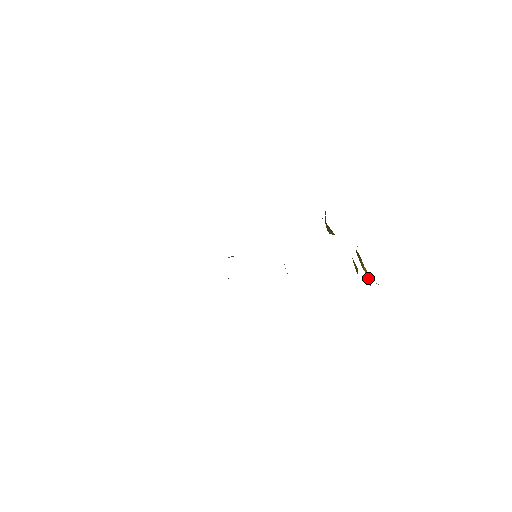
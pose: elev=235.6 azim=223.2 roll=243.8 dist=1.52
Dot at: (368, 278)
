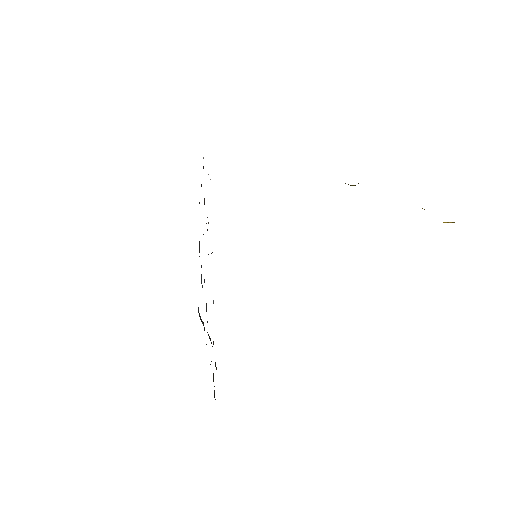
Dot at: occluded
